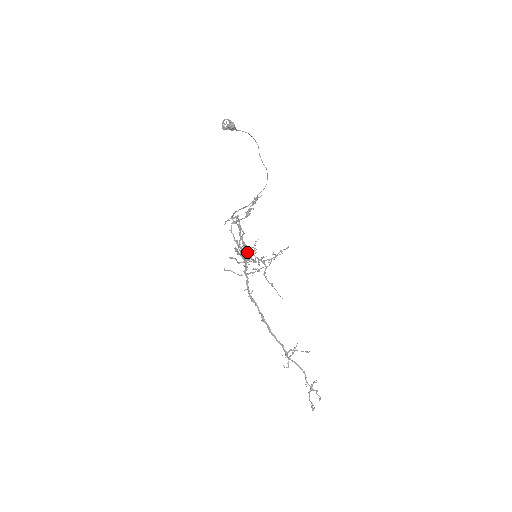
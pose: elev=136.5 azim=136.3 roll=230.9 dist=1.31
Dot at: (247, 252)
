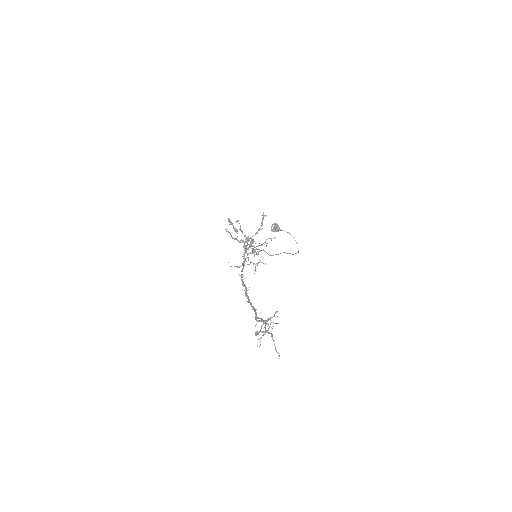
Dot at: occluded
